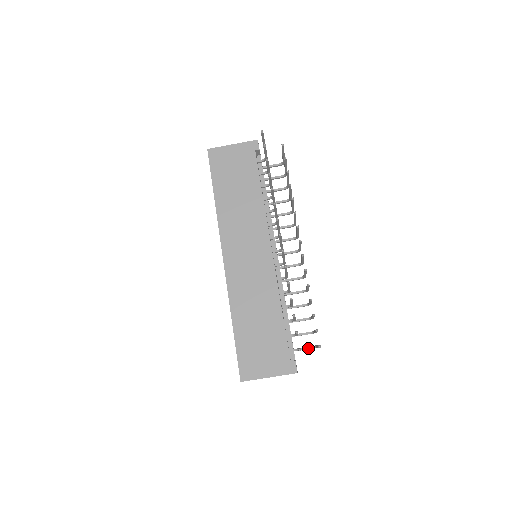
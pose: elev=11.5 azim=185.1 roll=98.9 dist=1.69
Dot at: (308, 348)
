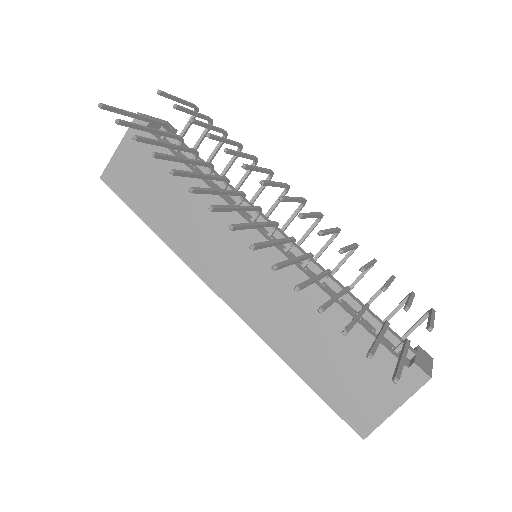
Dot at: (422, 321)
